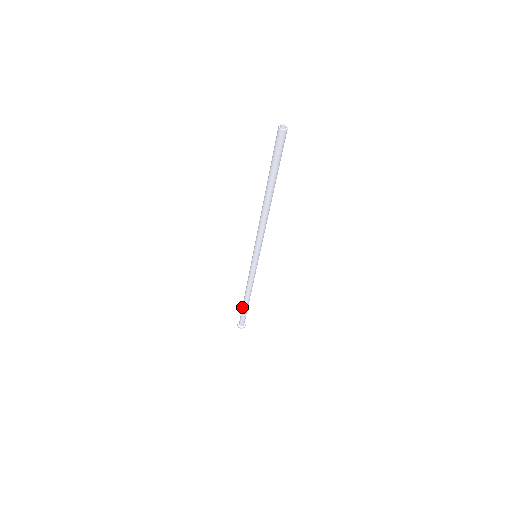
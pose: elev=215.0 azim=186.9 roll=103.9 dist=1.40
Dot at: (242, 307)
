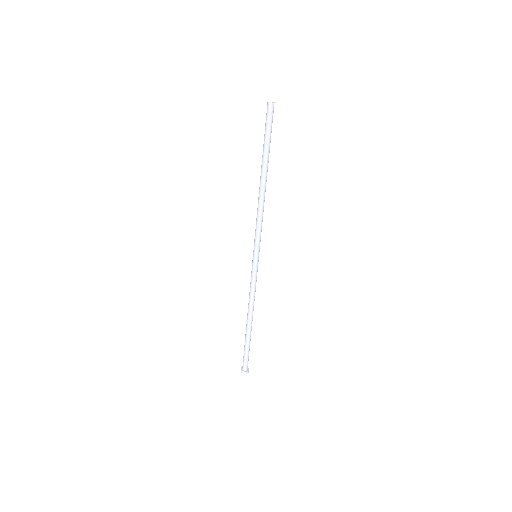
Dot at: (245, 337)
